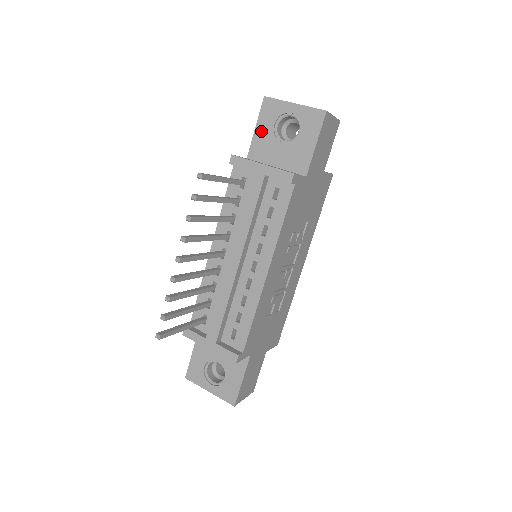
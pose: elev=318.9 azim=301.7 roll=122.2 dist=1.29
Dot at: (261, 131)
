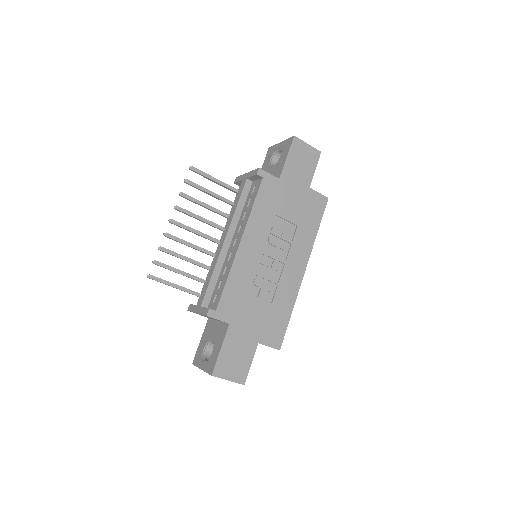
Dot at: (264, 167)
